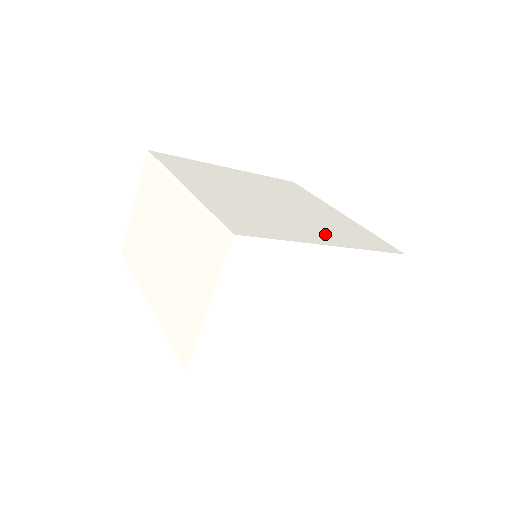
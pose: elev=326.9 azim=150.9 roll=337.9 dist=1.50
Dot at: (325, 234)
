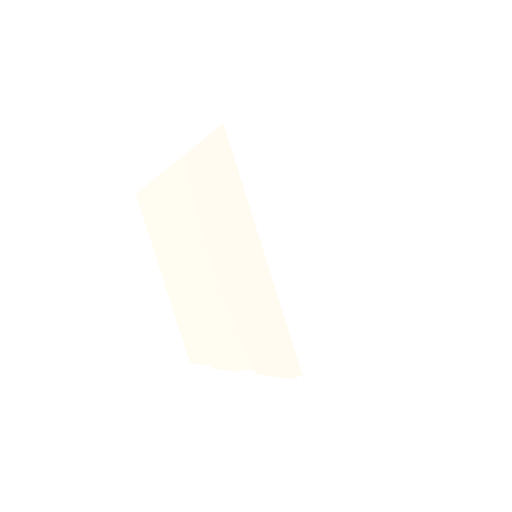
Dot at: occluded
